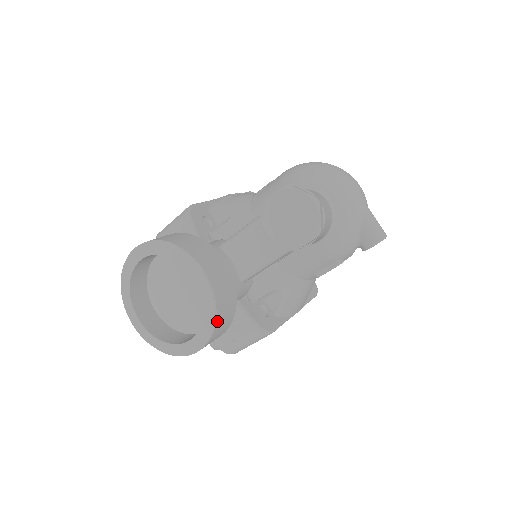
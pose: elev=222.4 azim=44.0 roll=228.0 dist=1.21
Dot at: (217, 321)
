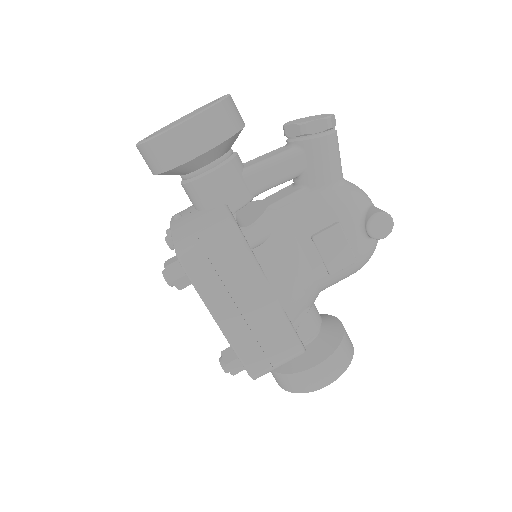
Dot at: (219, 106)
